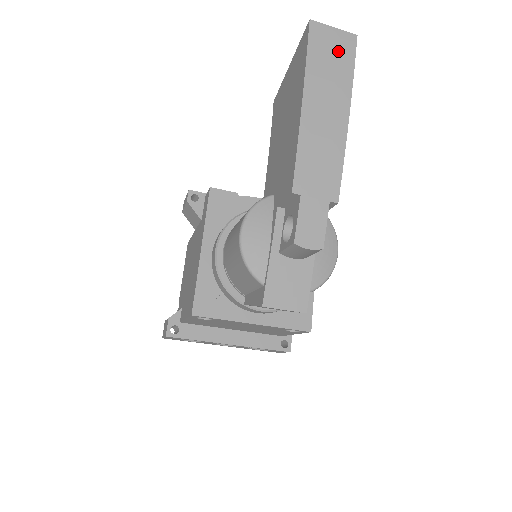
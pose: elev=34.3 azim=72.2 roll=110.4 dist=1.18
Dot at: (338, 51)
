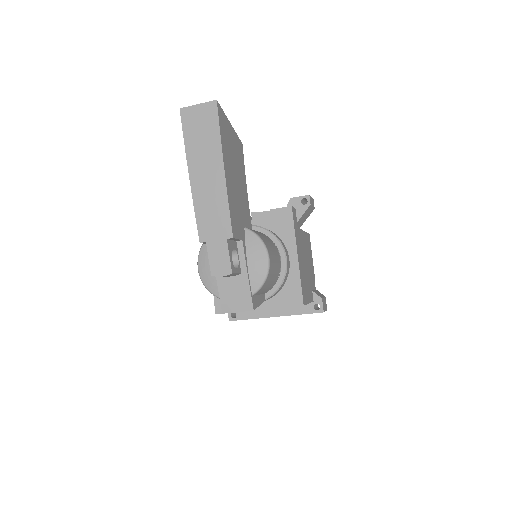
Dot at: (205, 122)
